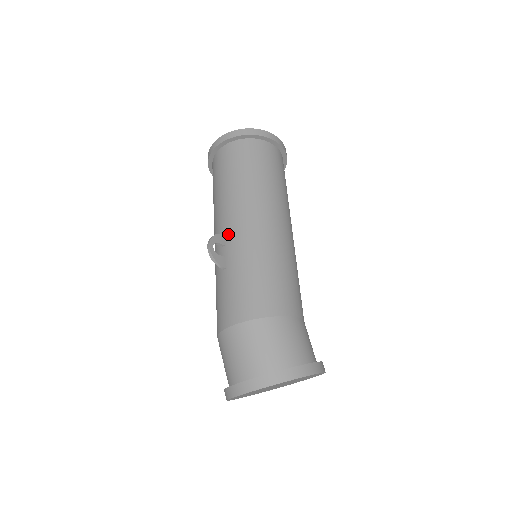
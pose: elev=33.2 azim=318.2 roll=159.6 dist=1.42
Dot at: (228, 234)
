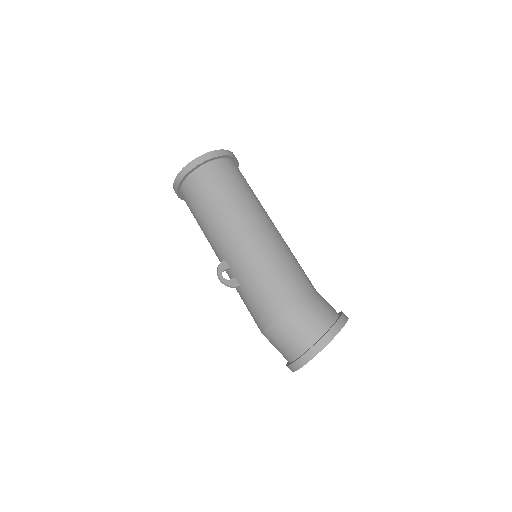
Dot at: (227, 259)
